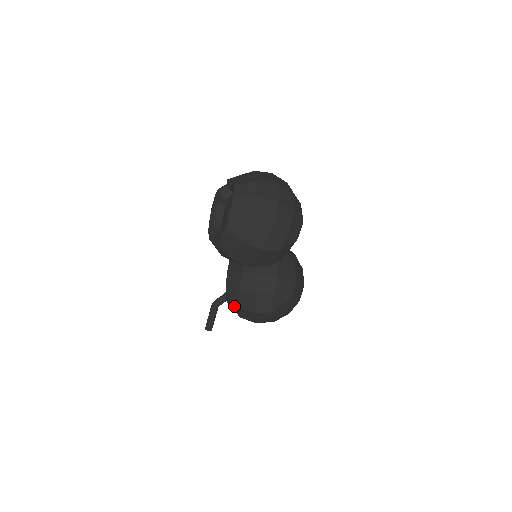
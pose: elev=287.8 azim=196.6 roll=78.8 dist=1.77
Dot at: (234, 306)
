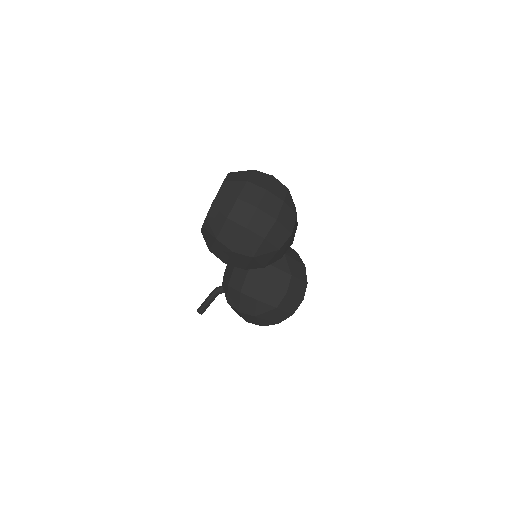
Dot at: occluded
